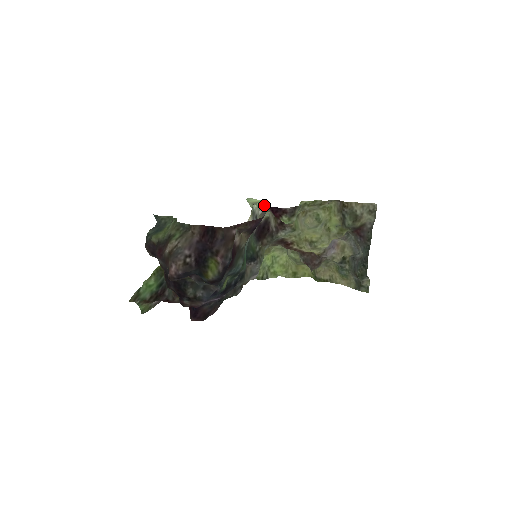
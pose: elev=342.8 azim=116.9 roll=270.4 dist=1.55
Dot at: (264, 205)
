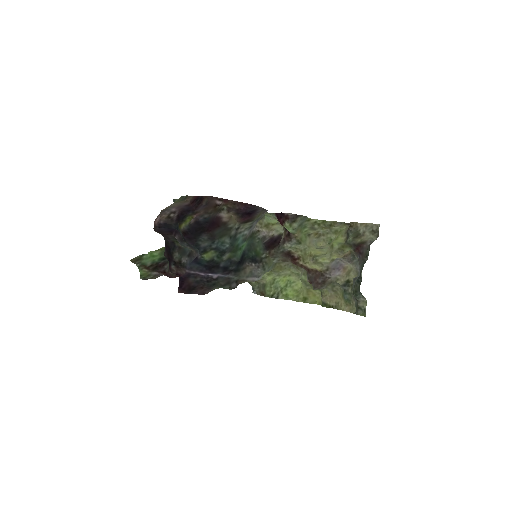
Dot at: (274, 214)
